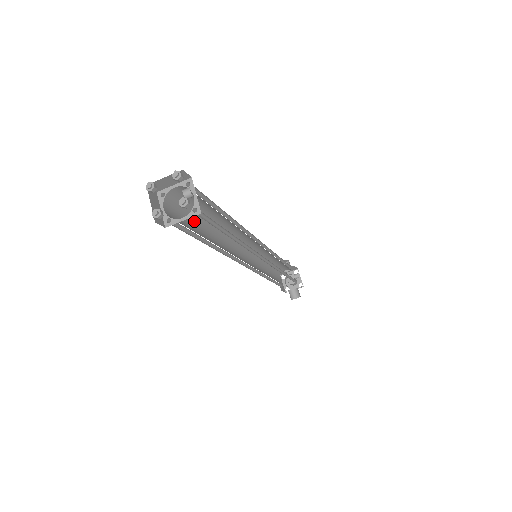
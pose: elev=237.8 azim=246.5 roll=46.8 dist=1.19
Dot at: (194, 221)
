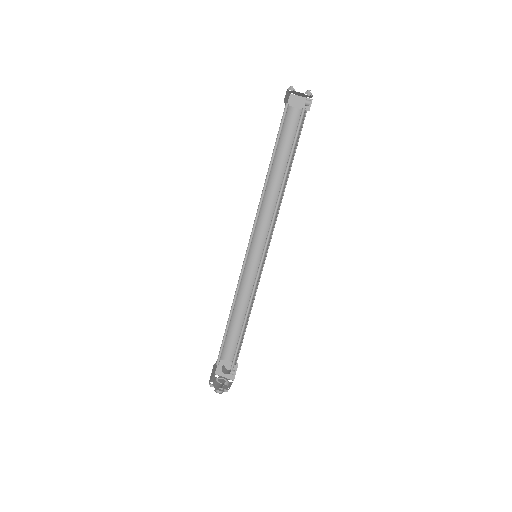
Dot at: (277, 149)
